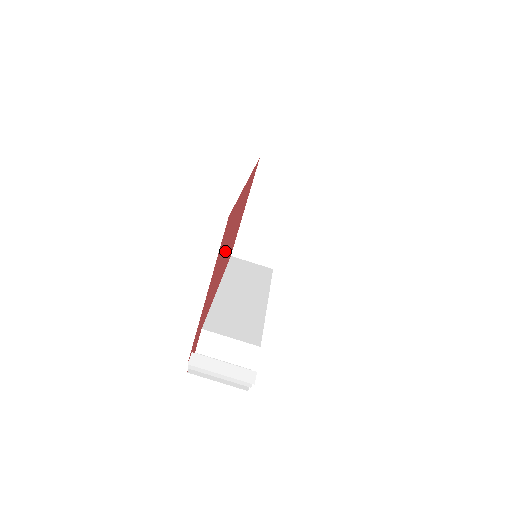
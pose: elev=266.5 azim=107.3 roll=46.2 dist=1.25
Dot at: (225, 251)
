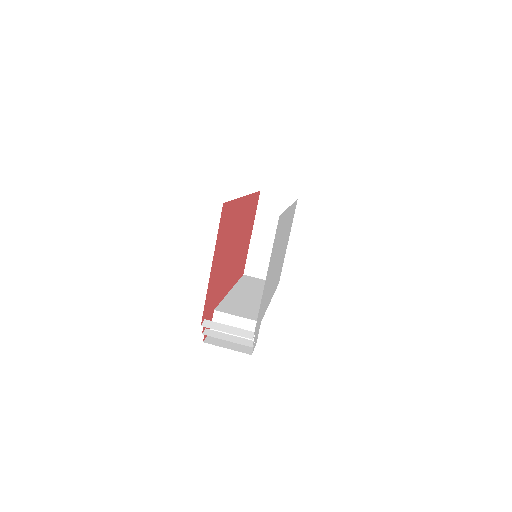
Dot at: (230, 249)
